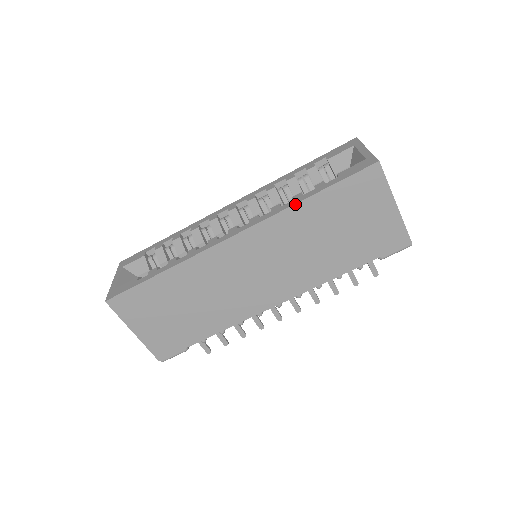
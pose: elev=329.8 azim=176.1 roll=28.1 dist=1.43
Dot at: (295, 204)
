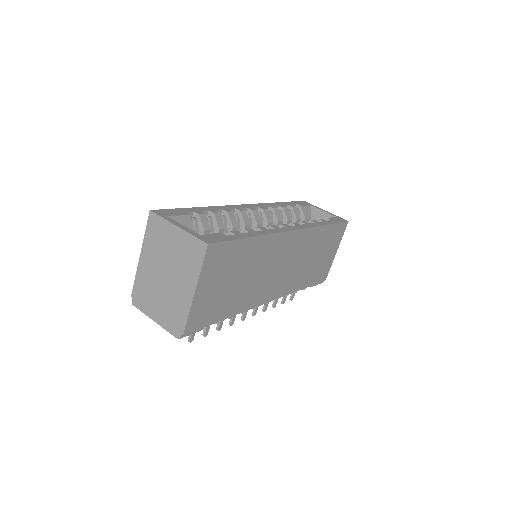
Dot at: (321, 226)
